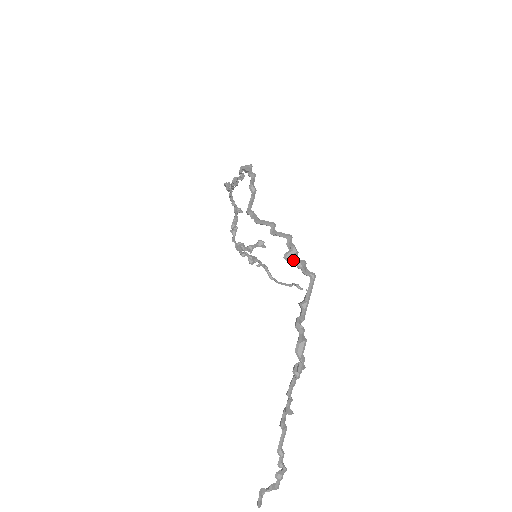
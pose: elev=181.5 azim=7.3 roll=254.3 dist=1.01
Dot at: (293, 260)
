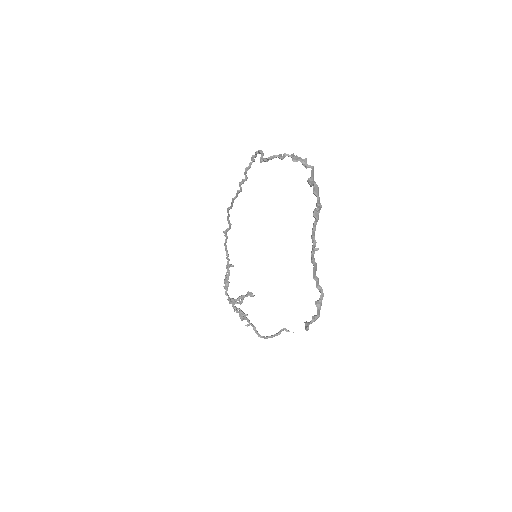
Dot at: (298, 159)
